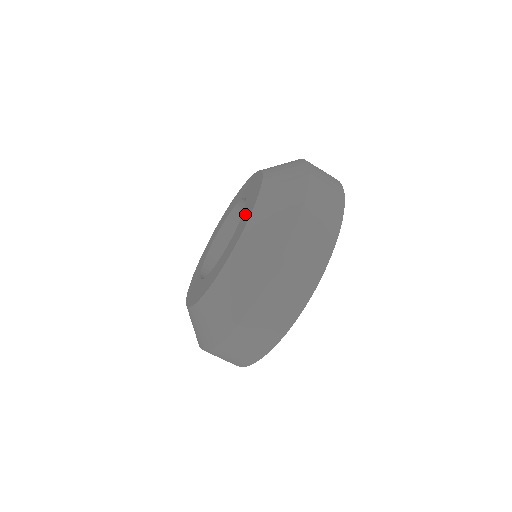
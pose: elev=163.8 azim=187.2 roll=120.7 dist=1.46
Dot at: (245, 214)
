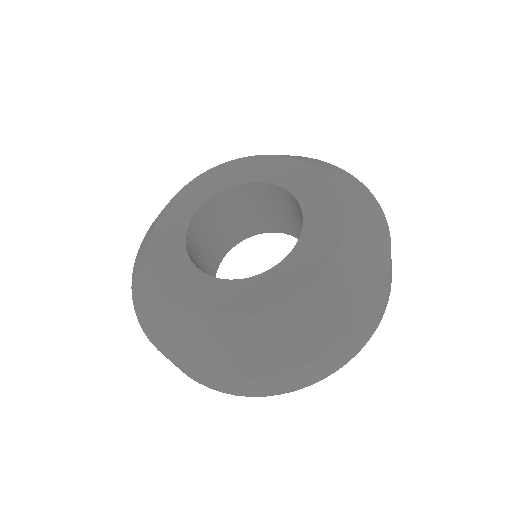
Dot at: (250, 291)
